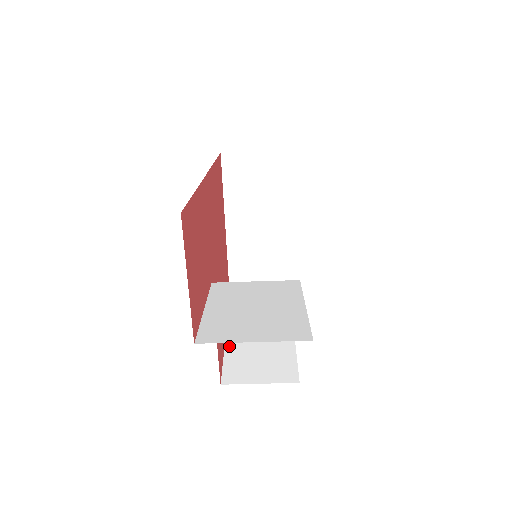
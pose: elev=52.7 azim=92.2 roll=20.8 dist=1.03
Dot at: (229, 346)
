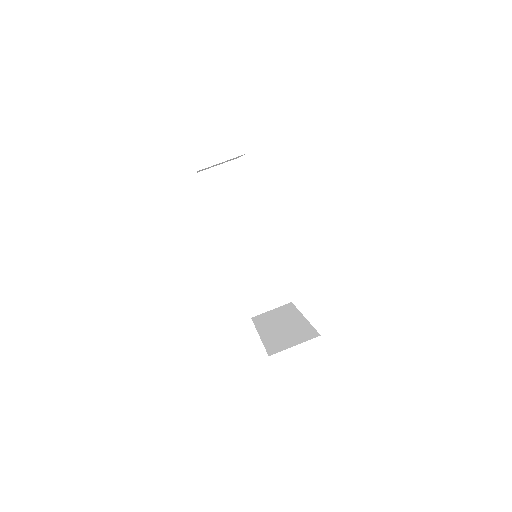
Dot at: occluded
